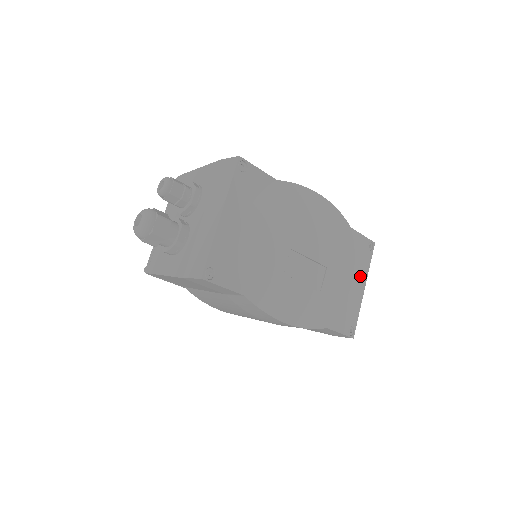
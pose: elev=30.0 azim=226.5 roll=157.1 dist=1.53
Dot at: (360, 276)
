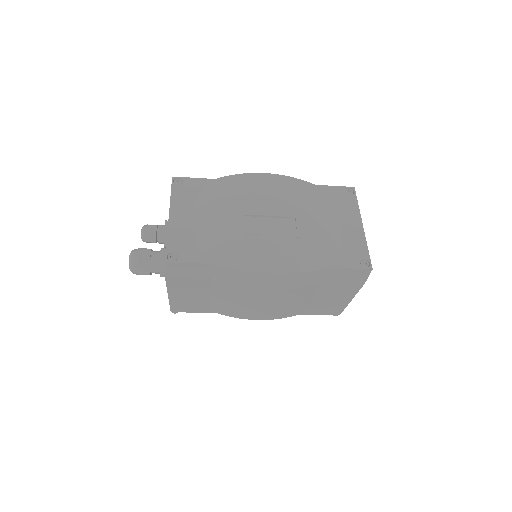
Dot at: (350, 217)
